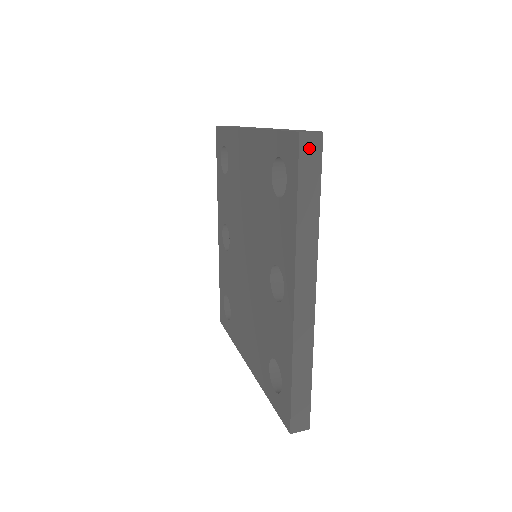
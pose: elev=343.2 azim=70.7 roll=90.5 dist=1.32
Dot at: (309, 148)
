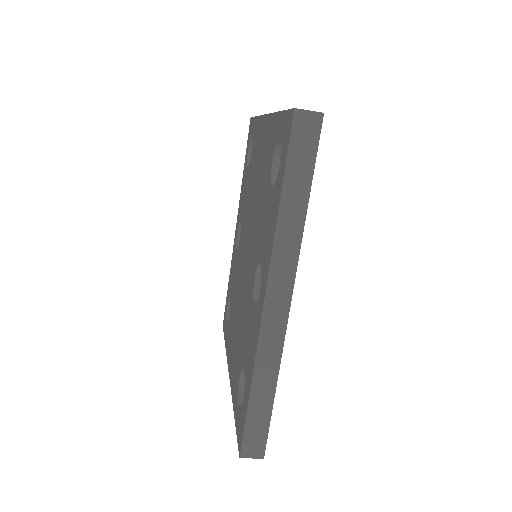
Dot at: (304, 129)
